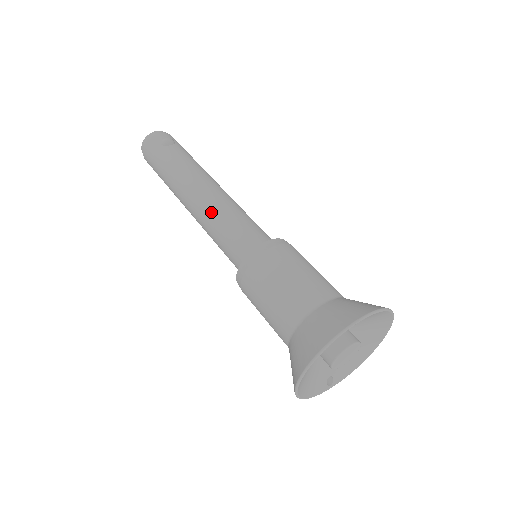
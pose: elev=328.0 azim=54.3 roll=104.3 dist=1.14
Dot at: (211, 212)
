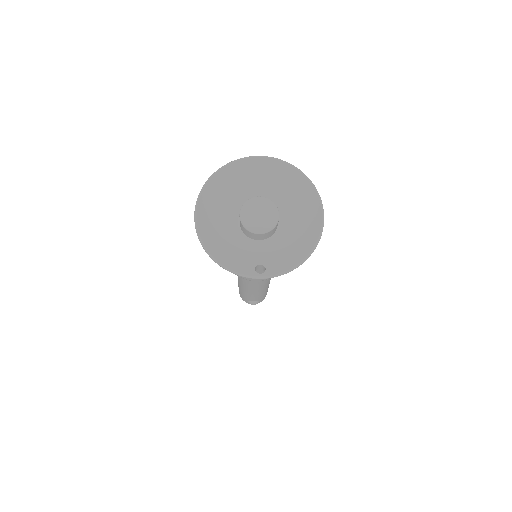
Dot at: occluded
